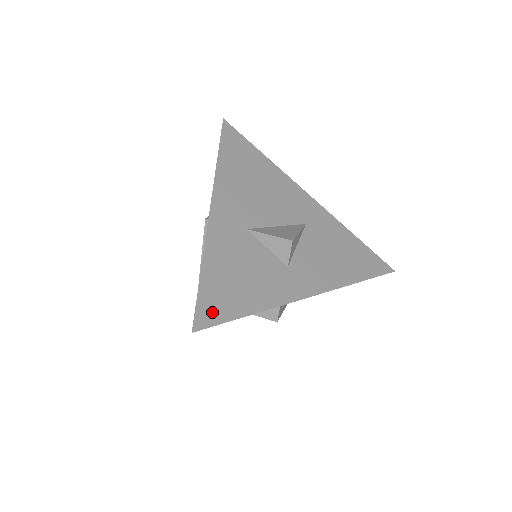
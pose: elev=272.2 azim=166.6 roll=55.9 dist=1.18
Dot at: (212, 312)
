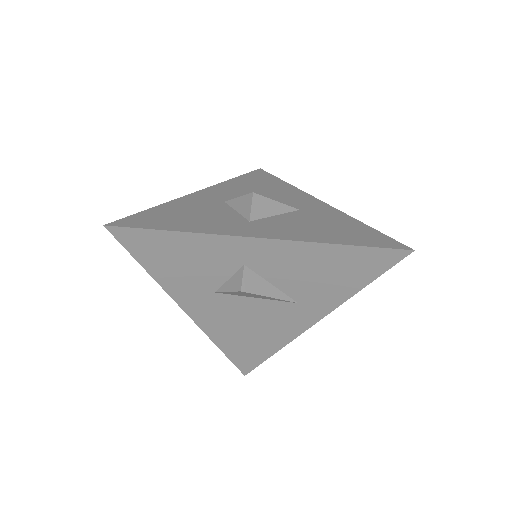
Dot at: (136, 222)
